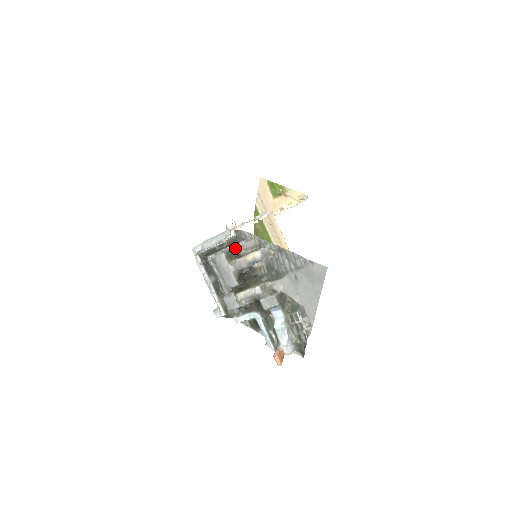
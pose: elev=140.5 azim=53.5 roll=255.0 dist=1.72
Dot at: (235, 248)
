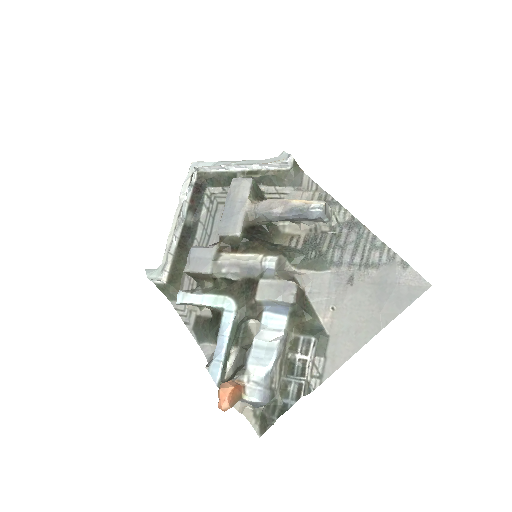
Dot at: (267, 192)
